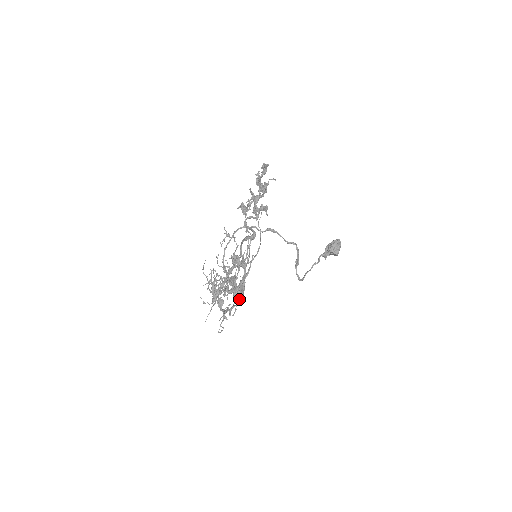
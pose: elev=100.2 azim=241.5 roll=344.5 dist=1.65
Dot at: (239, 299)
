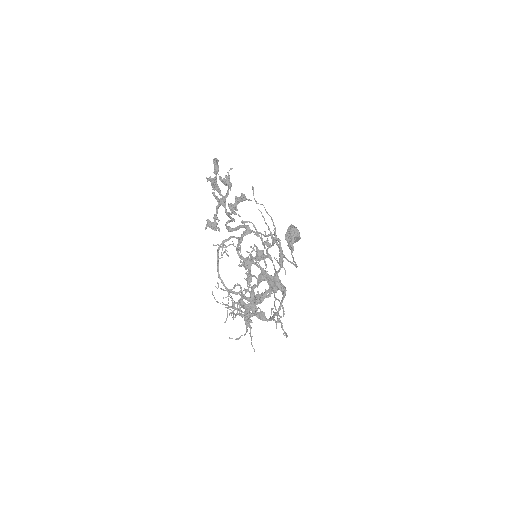
Dot at: (283, 288)
